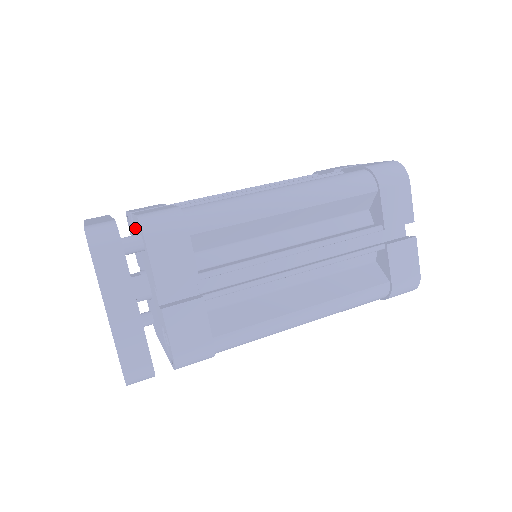
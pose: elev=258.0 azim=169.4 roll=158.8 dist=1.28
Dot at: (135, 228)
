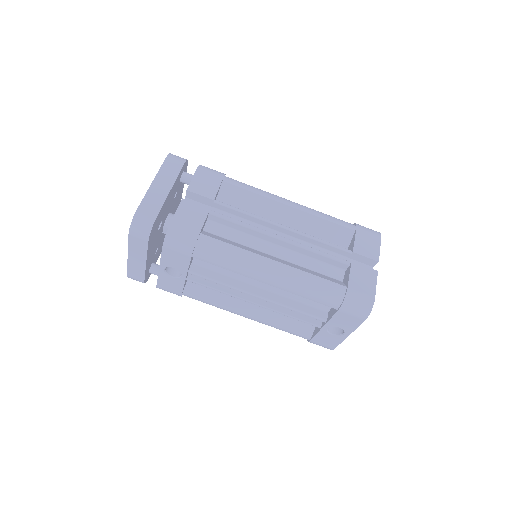
Dot at: occluded
